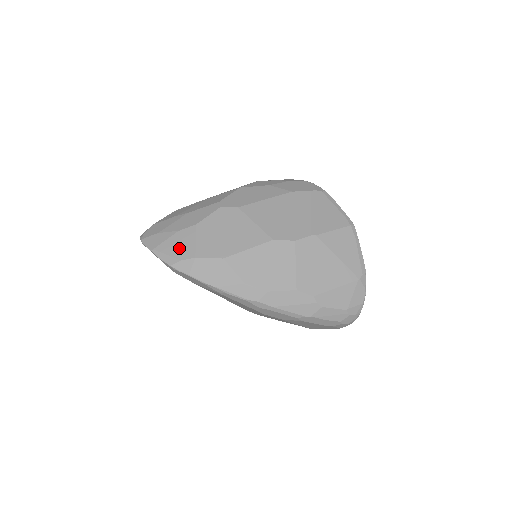
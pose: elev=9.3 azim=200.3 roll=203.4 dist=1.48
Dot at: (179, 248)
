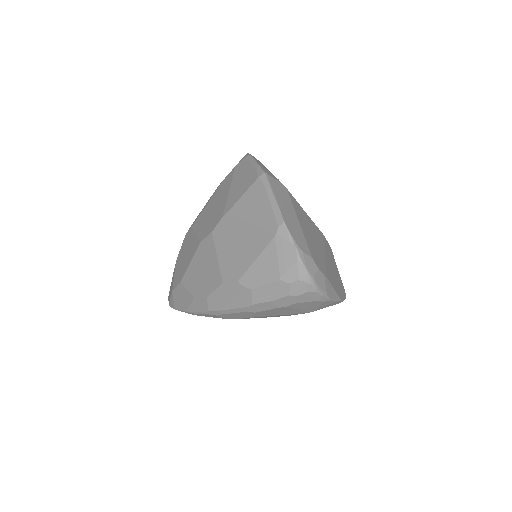
Dot at: (171, 288)
